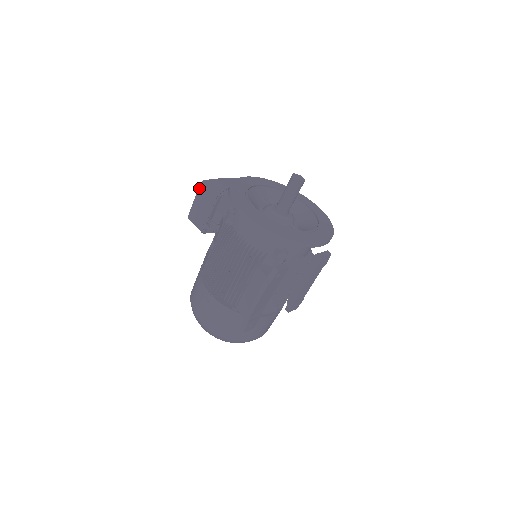
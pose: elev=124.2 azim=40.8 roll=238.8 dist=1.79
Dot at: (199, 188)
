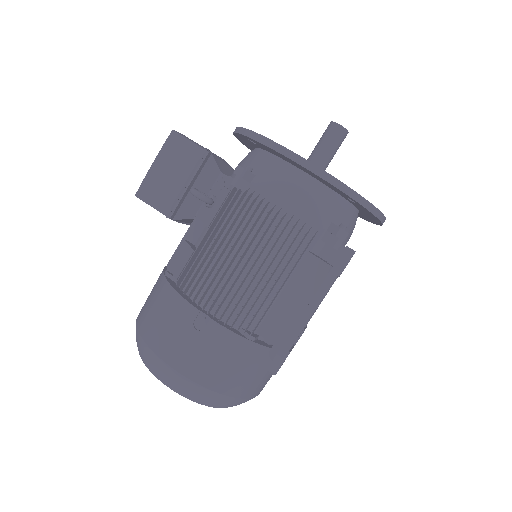
Dot at: (165, 142)
